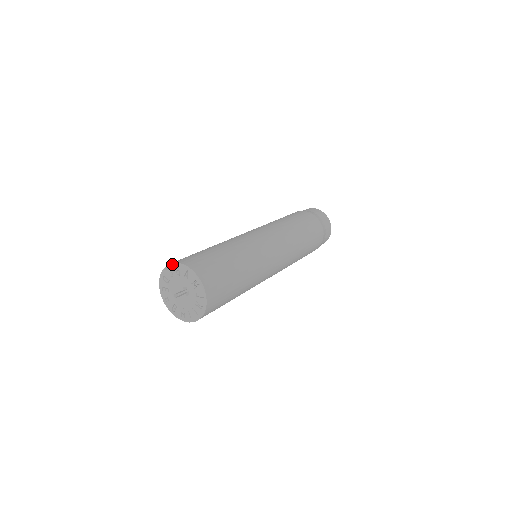
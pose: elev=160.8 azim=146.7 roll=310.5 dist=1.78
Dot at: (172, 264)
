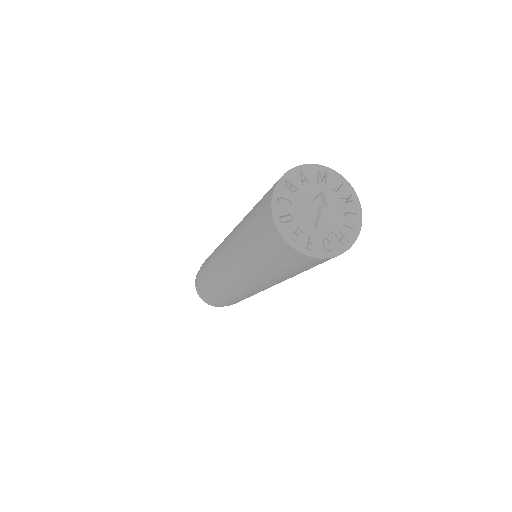
Dot at: (277, 186)
